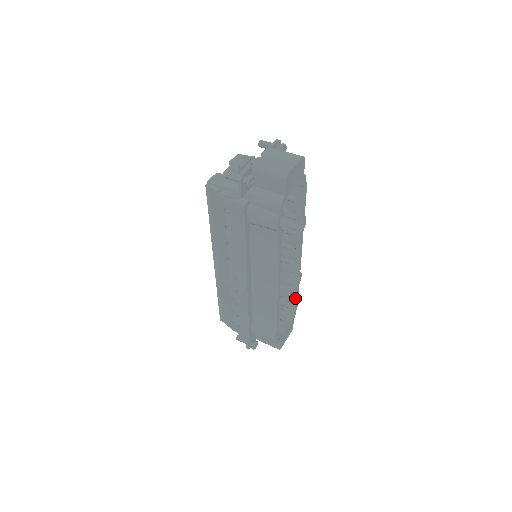
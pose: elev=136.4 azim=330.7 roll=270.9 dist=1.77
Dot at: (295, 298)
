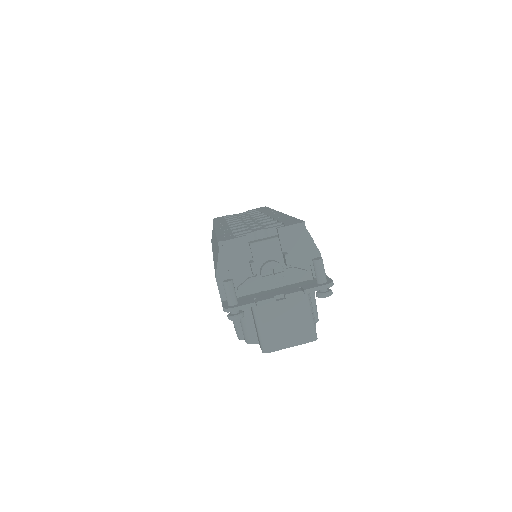
Dot at: occluded
